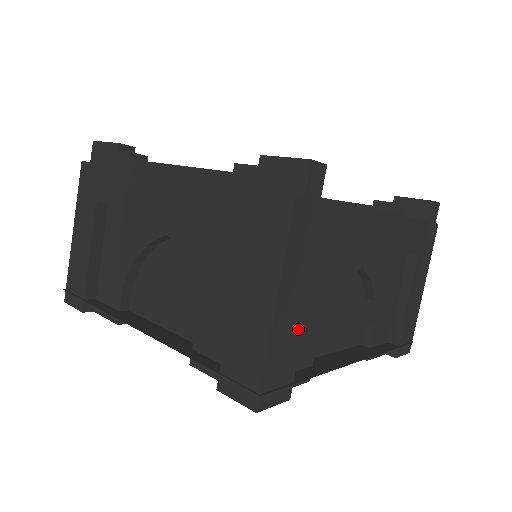
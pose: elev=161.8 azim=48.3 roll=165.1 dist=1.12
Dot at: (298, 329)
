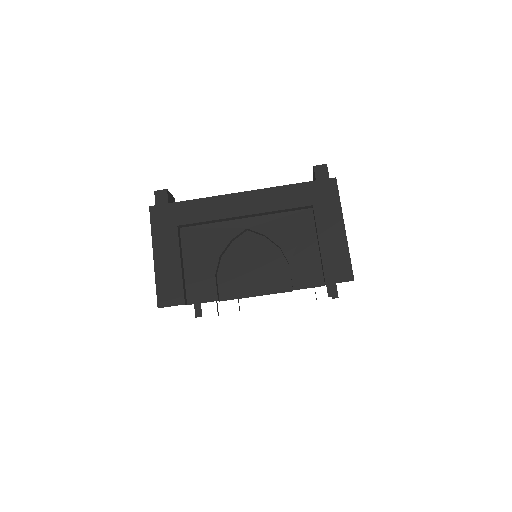
Dot at: (176, 266)
